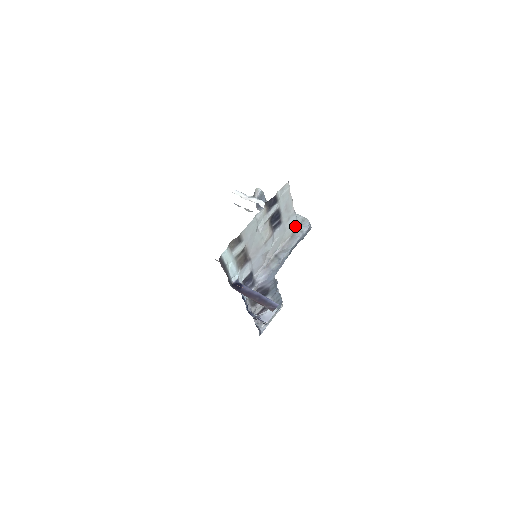
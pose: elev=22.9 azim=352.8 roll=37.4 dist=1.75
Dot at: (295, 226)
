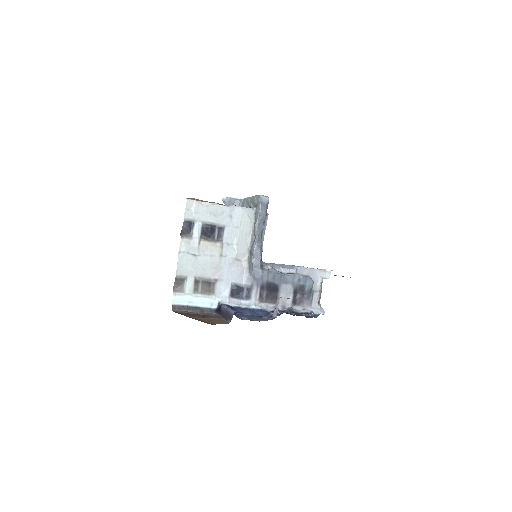
Dot at: (249, 213)
